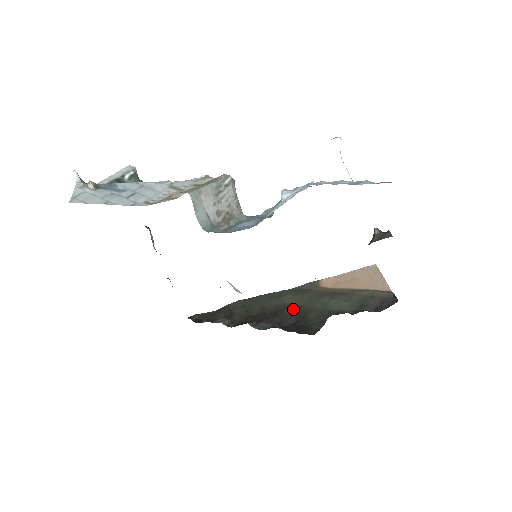
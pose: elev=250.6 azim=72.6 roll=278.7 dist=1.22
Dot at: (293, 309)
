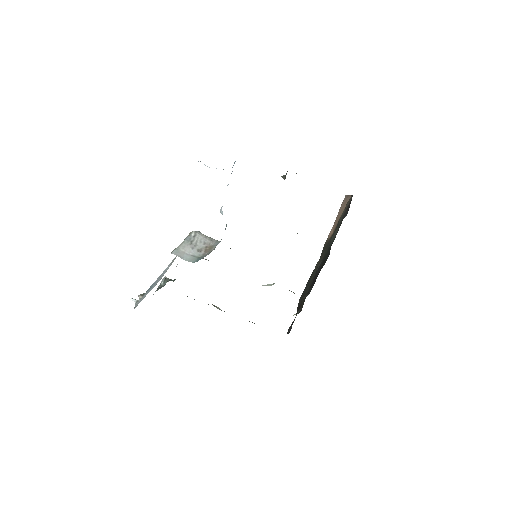
Dot at: (319, 265)
